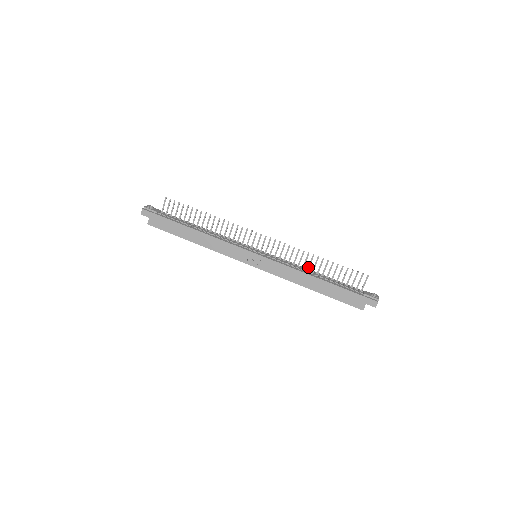
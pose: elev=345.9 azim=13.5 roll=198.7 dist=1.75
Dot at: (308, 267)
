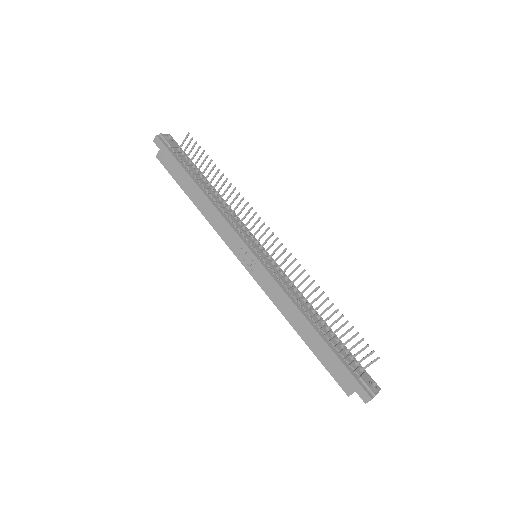
Dot at: (310, 303)
